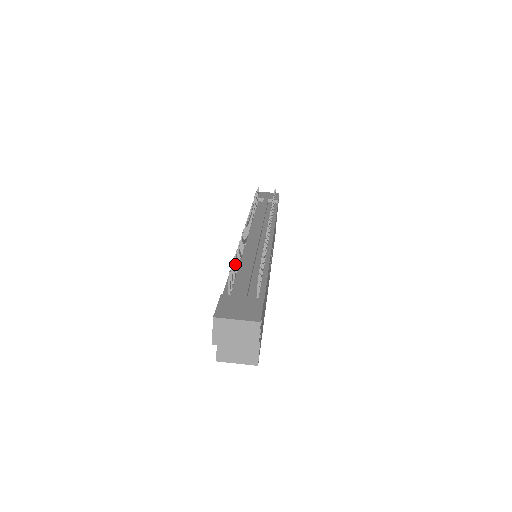
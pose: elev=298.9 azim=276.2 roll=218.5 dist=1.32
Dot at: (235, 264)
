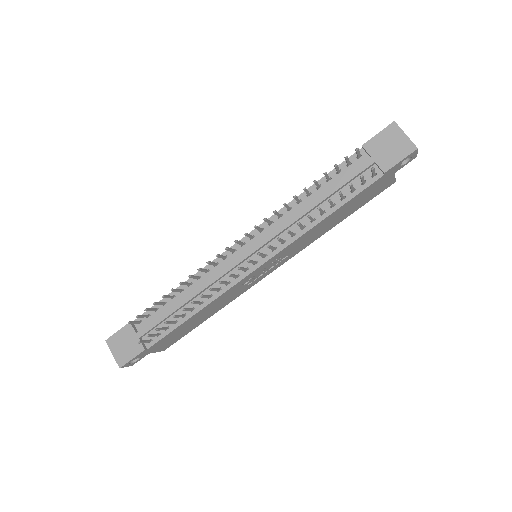
Dot at: (157, 304)
